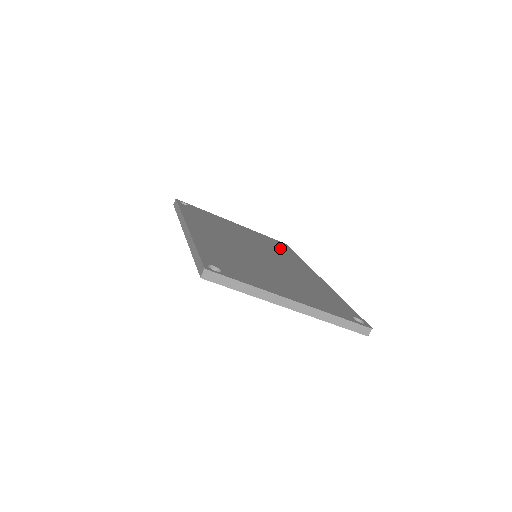
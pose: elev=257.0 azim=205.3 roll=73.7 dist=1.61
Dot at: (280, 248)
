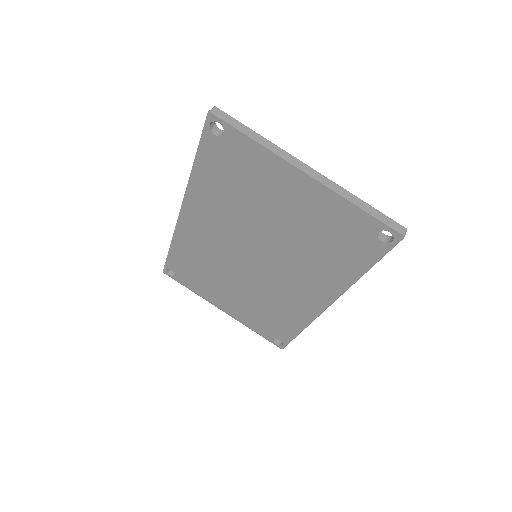
Dot at: occluded
